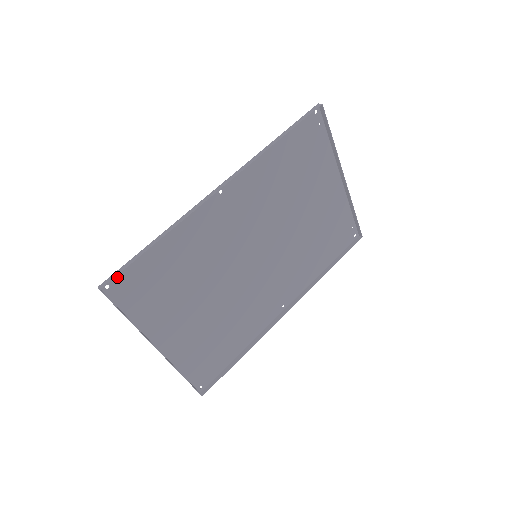
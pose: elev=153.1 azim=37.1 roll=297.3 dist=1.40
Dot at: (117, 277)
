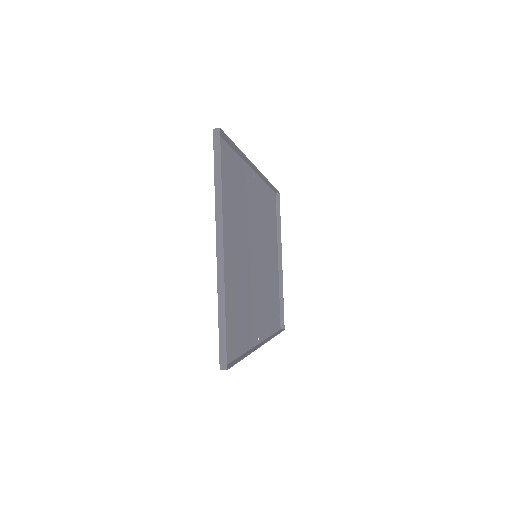
Dot at: occluded
